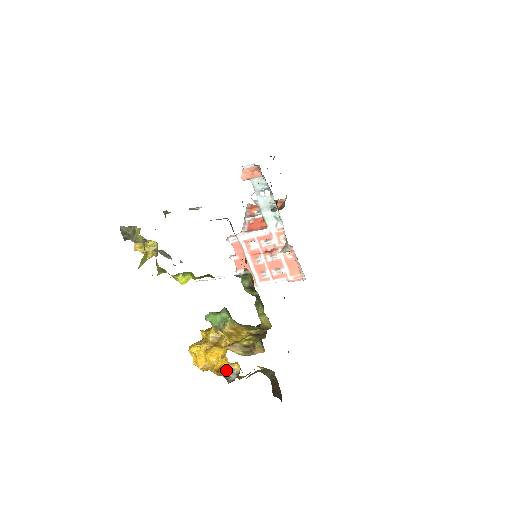
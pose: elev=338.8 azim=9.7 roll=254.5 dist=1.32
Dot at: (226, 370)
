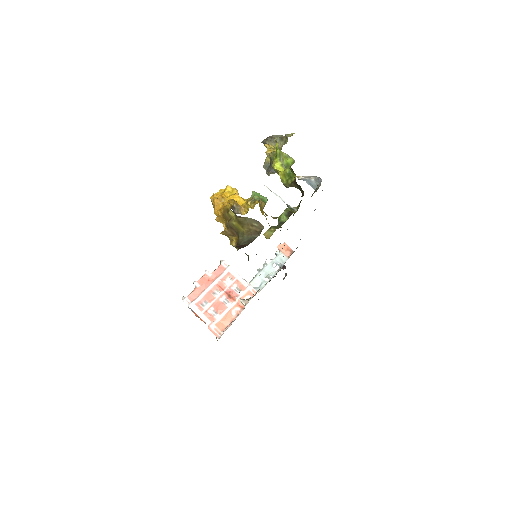
Dot at: (238, 205)
